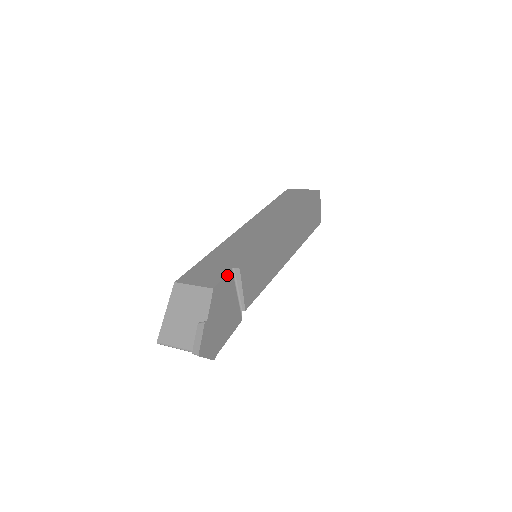
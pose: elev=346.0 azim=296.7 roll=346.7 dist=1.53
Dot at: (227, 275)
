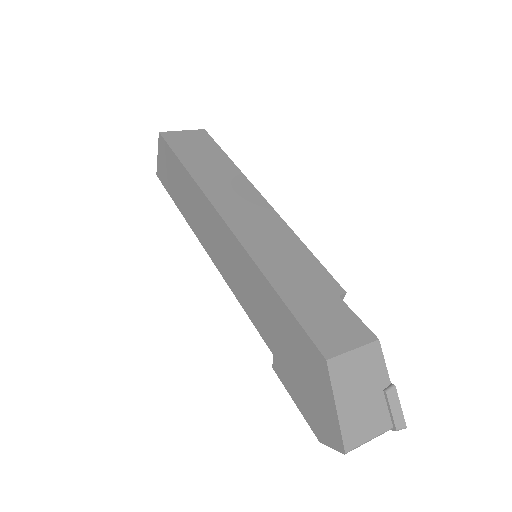
Dot at: (349, 310)
